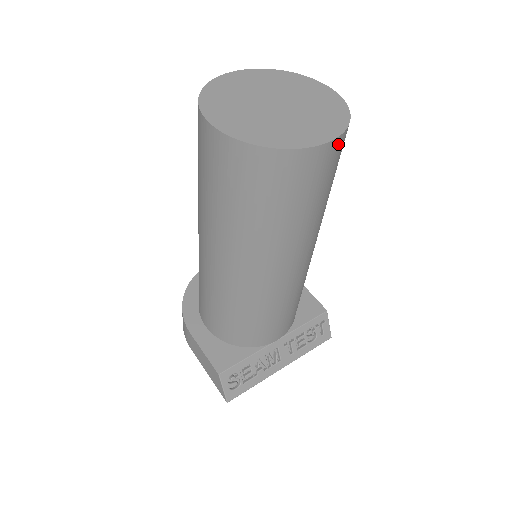
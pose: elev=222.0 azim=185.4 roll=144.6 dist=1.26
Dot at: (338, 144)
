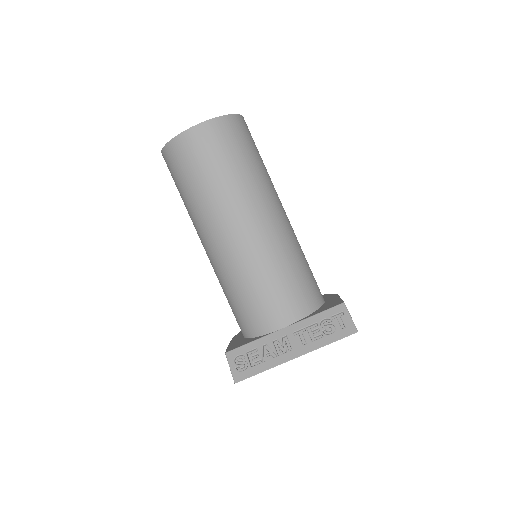
Dot at: (211, 126)
